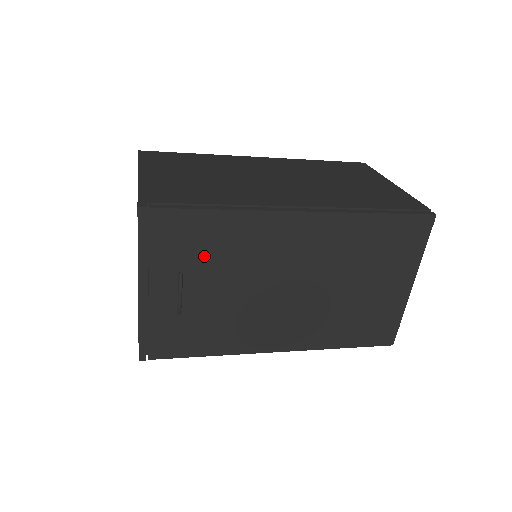
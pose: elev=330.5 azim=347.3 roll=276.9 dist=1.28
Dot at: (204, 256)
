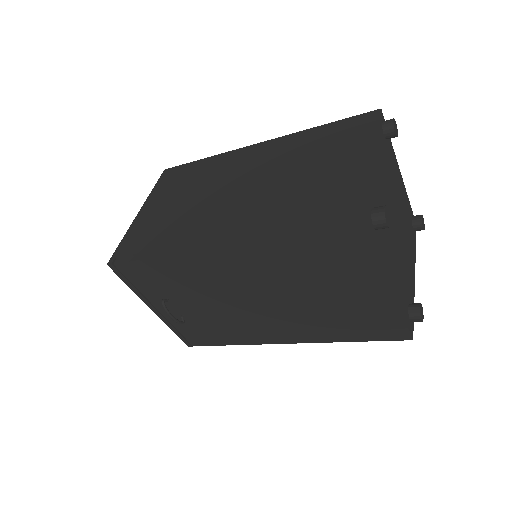
Dot at: (172, 286)
